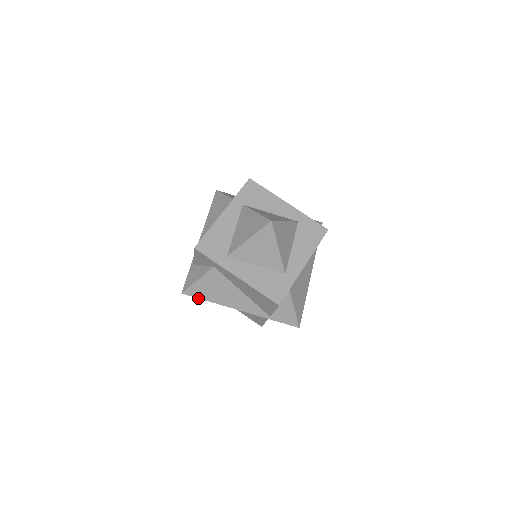
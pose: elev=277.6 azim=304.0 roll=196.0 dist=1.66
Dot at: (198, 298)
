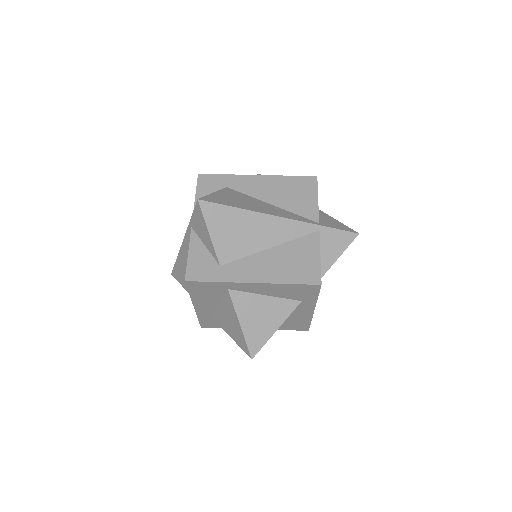
Dot at: (222, 205)
